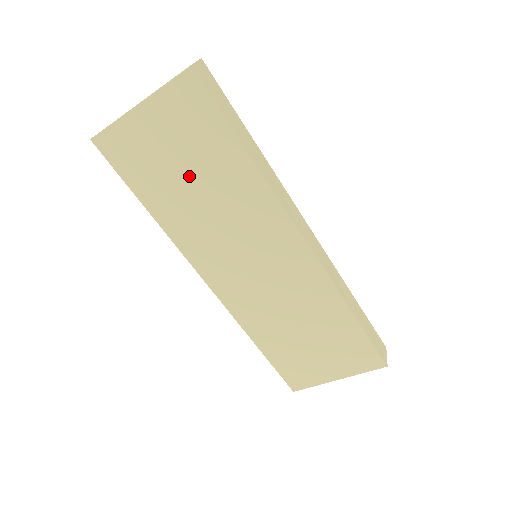
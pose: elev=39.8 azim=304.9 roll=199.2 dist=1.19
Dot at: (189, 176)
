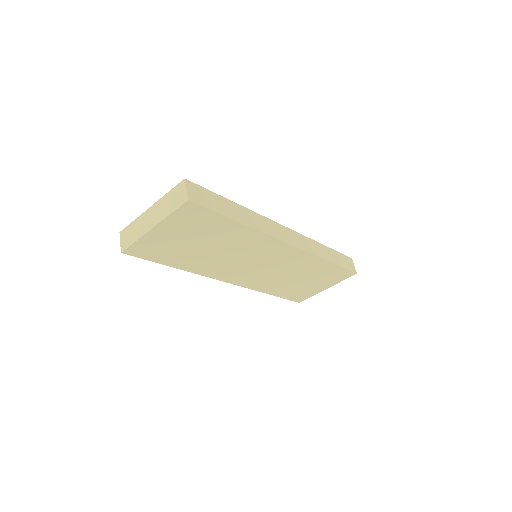
Dot at: (201, 245)
